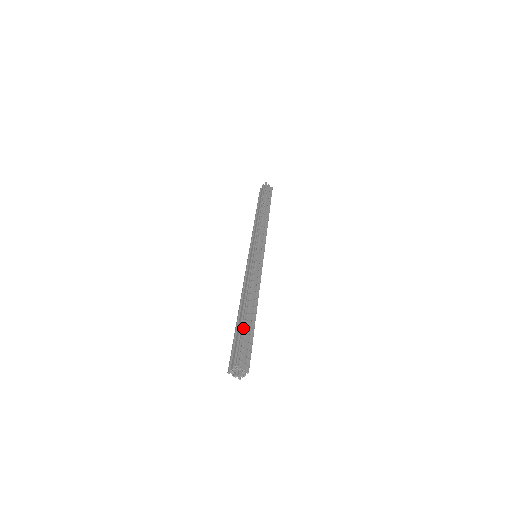
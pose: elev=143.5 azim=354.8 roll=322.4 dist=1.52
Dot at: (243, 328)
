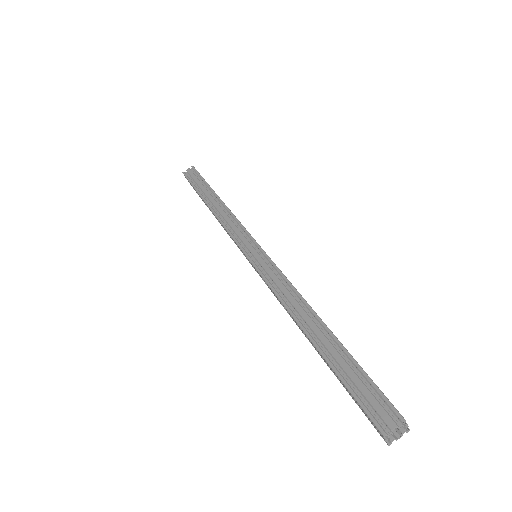
Dot at: occluded
